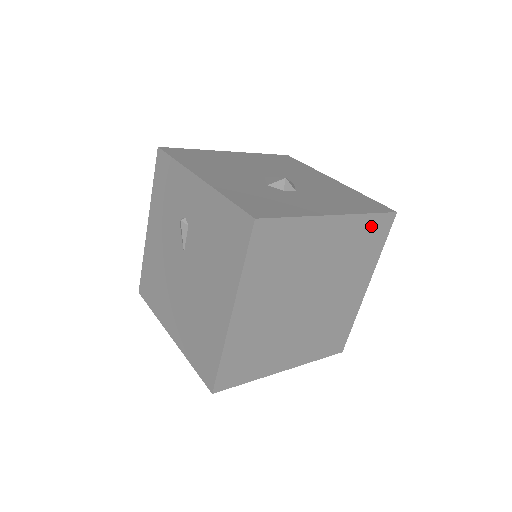
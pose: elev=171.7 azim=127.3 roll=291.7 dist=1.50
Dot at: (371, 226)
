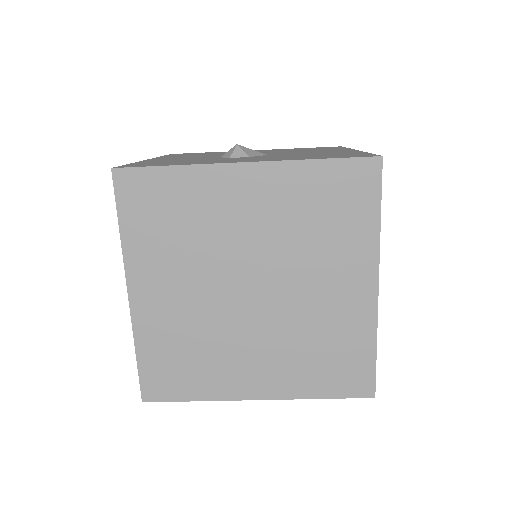
Dot at: (331, 180)
